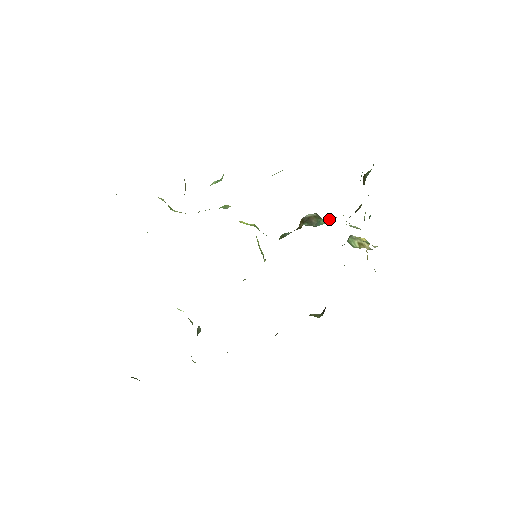
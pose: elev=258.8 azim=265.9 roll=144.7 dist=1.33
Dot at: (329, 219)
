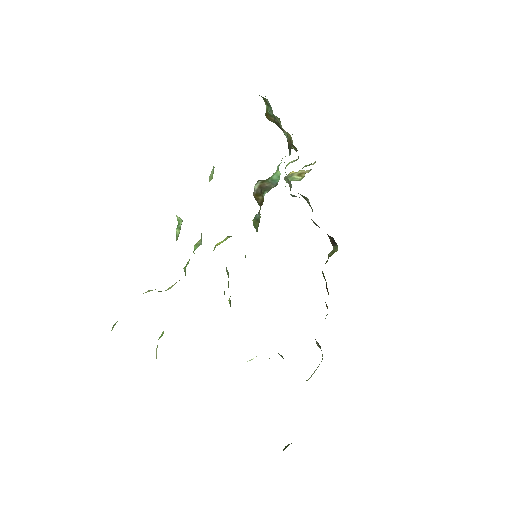
Dot at: (276, 172)
